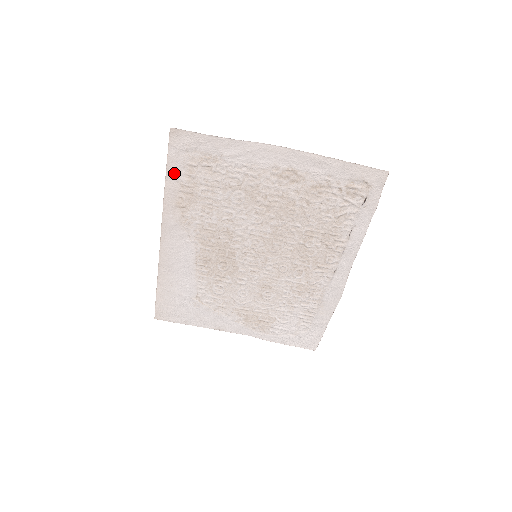
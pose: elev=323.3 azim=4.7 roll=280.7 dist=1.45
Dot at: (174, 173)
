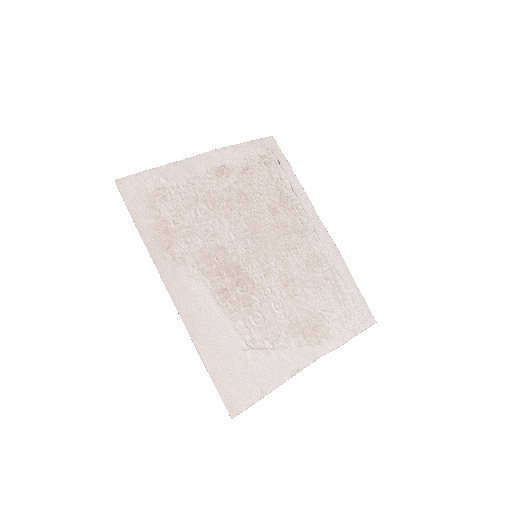
Dot at: (141, 219)
